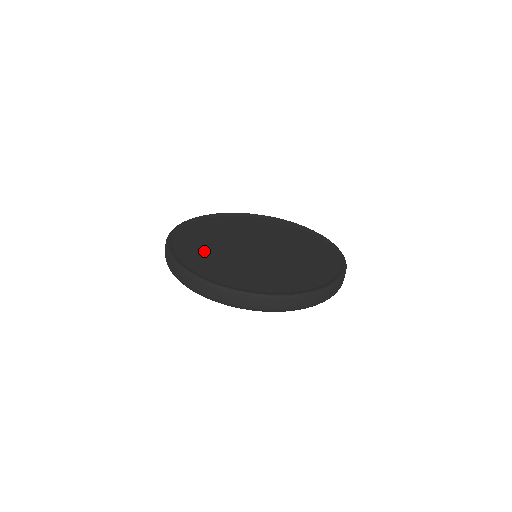
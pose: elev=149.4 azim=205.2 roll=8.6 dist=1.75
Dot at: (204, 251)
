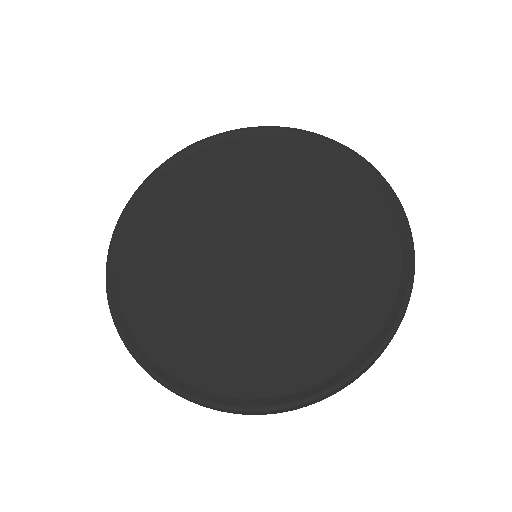
Dot at: (218, 339)
